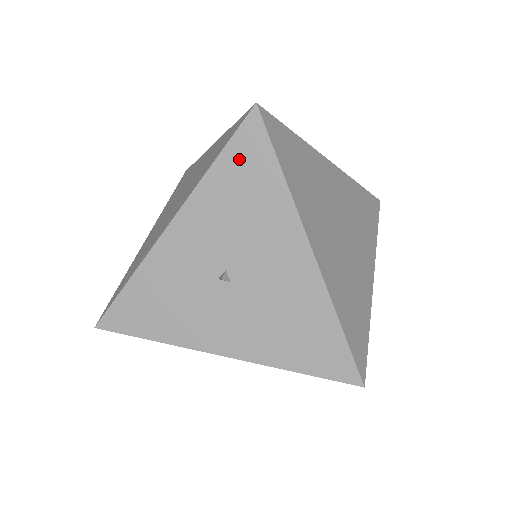
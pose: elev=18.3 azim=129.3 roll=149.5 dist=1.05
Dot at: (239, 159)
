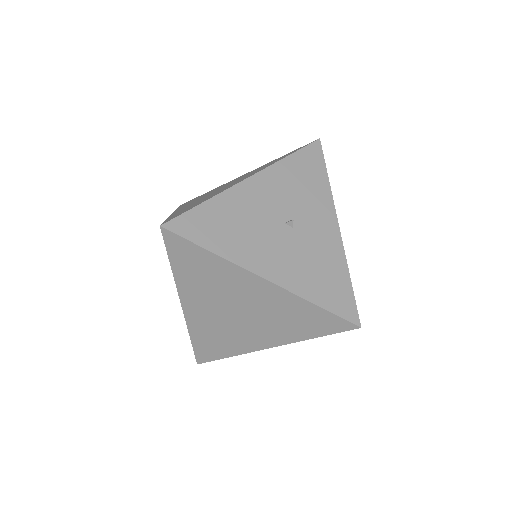
Dot at: occluded
